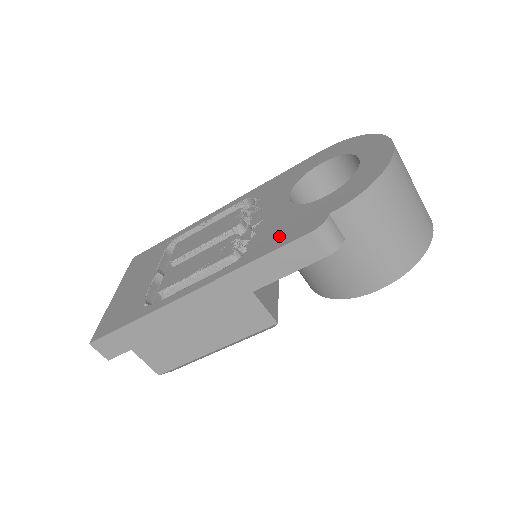
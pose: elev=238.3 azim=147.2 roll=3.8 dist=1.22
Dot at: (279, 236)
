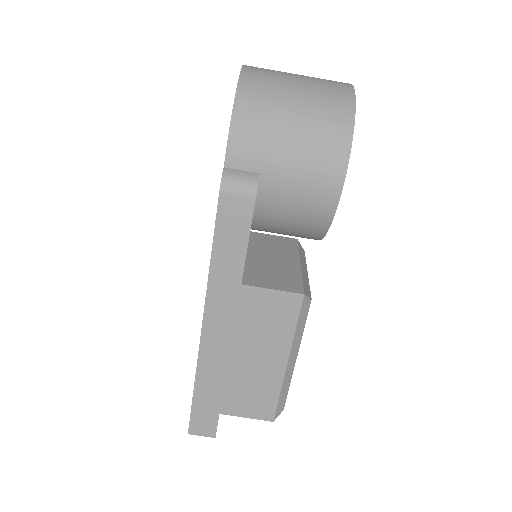
Dot at: occluded
